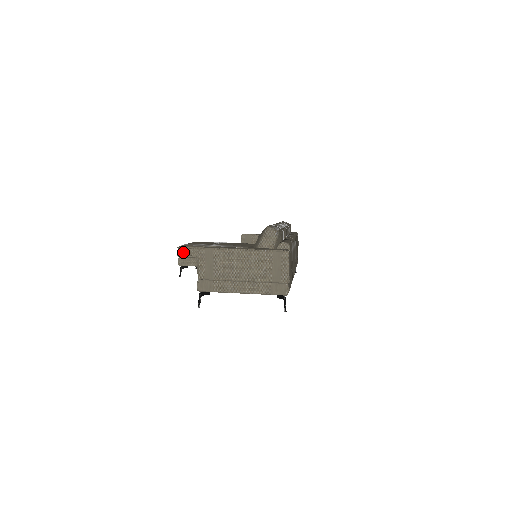
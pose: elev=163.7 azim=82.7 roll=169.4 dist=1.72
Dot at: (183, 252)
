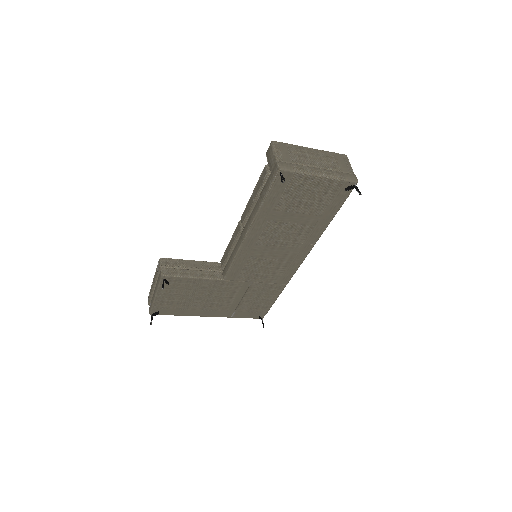
Dot at: (167, 262)
